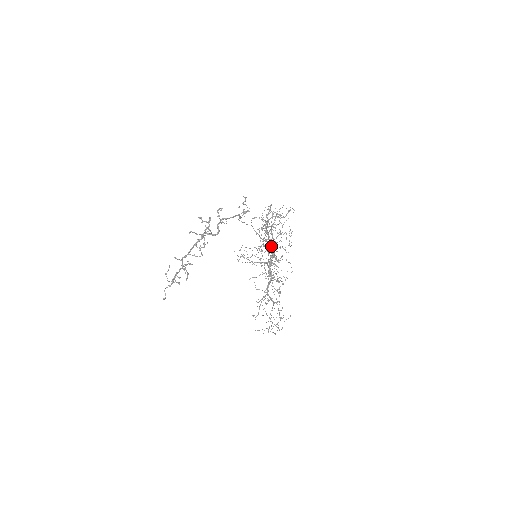
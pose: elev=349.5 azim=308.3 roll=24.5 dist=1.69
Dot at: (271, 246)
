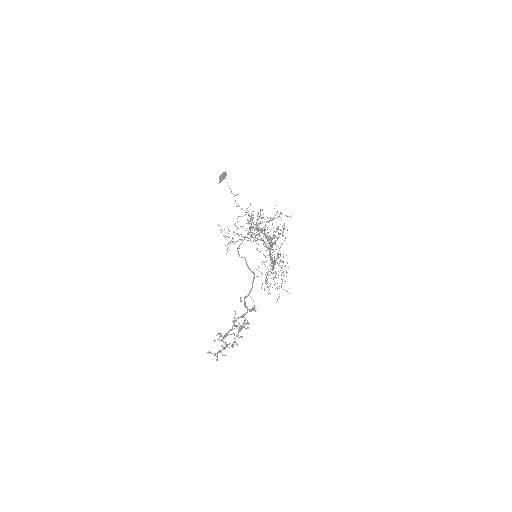
Dot at: occluded
